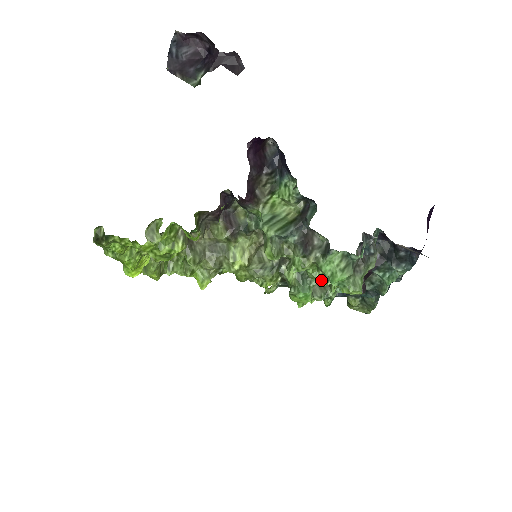
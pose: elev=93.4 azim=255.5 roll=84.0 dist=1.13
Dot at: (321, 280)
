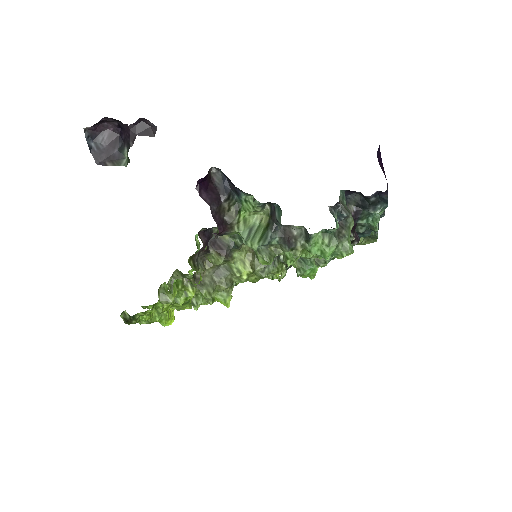
Dot at: (317, 256)
